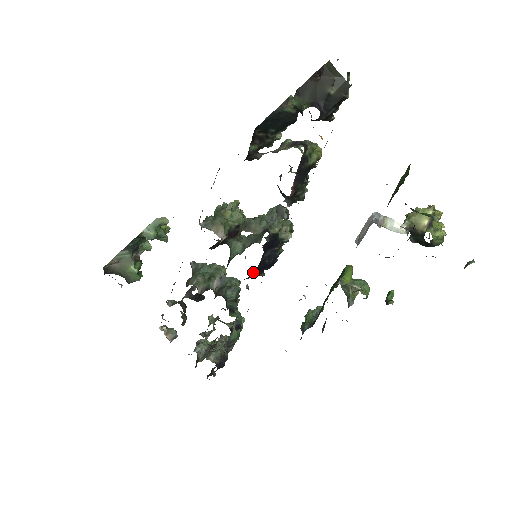
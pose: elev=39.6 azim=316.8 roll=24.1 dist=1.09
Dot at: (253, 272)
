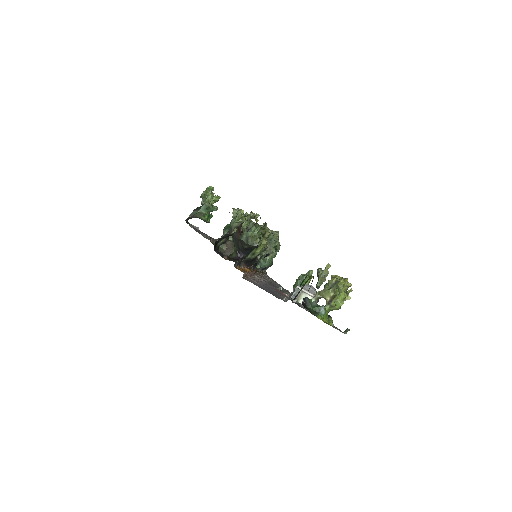
Dot at: occluded
